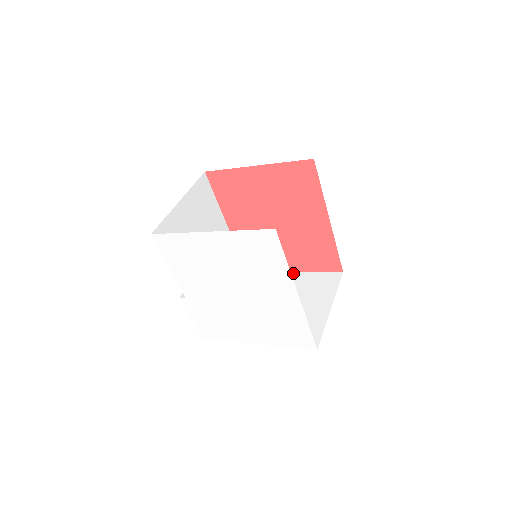
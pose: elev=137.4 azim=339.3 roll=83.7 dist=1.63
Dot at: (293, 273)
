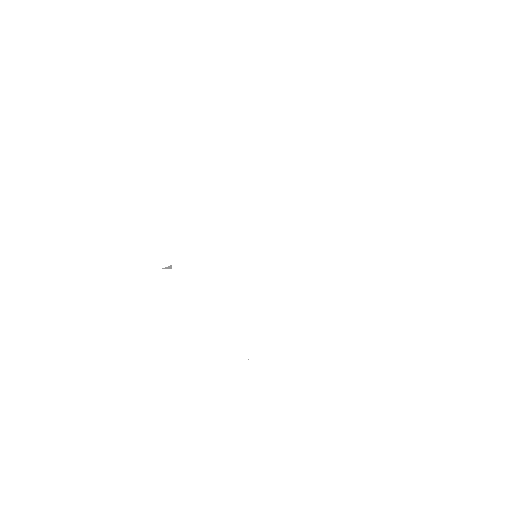
Dot at: occluded
